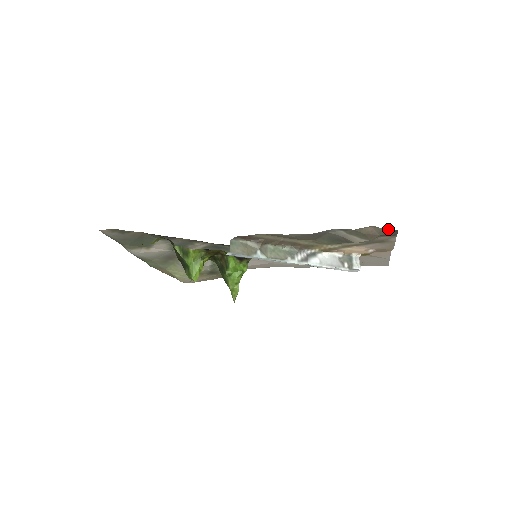
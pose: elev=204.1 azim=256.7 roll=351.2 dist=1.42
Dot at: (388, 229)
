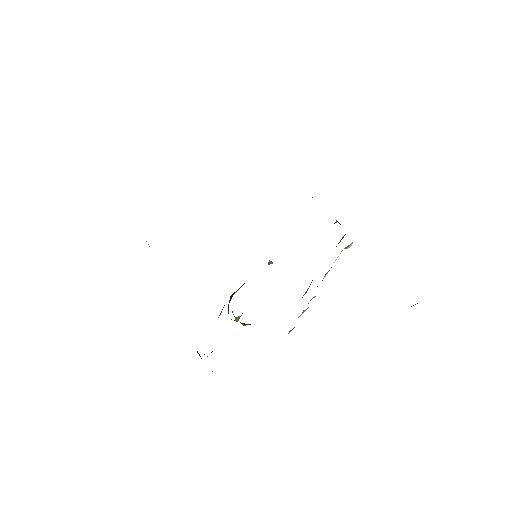
Dot at: occluded
